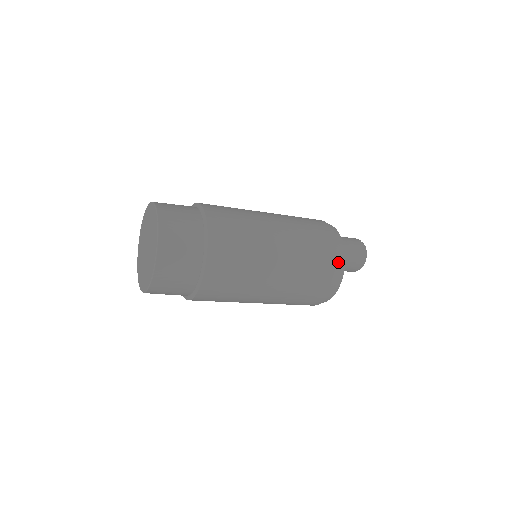
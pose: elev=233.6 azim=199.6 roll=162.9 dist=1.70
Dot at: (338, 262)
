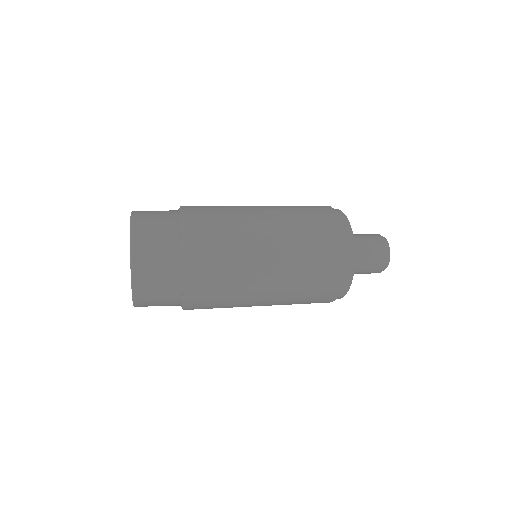
Dot at: (338, 294)
